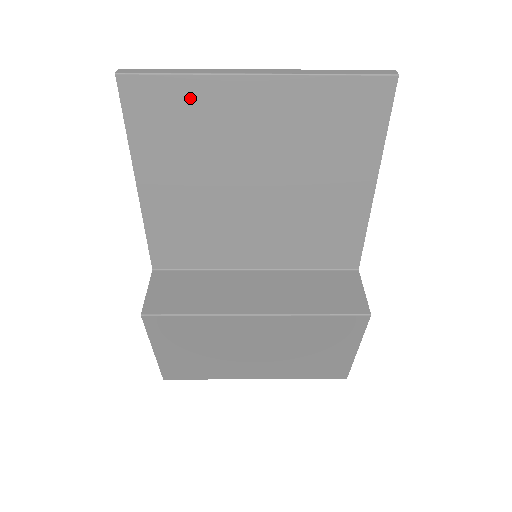
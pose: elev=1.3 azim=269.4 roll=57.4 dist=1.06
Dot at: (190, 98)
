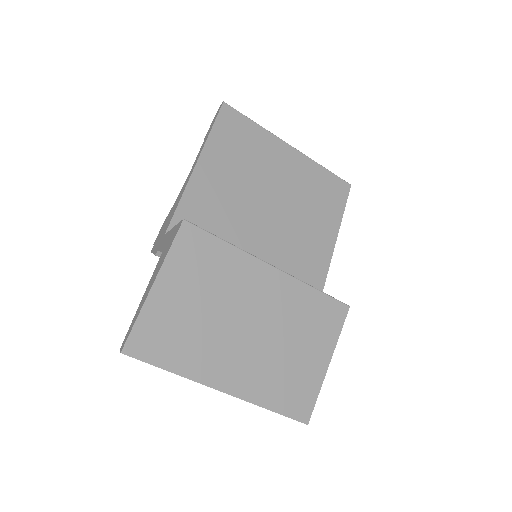
Dot at: (255, 136)
